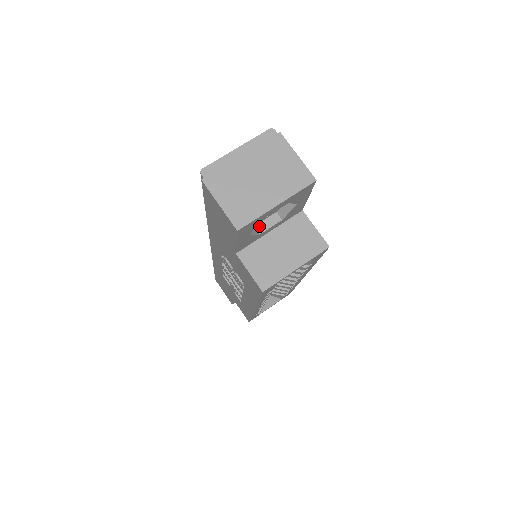
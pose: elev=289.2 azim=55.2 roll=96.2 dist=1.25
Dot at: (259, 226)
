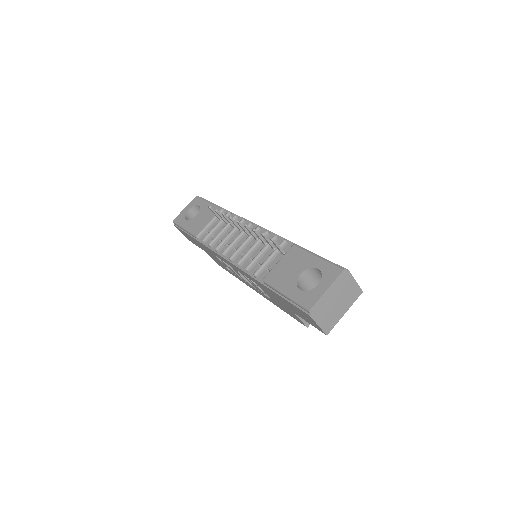
Dot at: occluded
